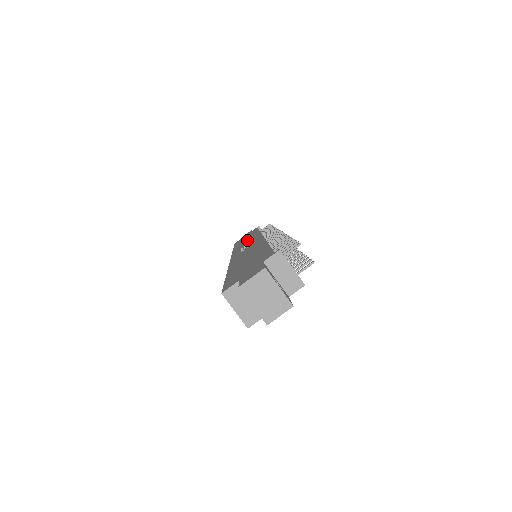
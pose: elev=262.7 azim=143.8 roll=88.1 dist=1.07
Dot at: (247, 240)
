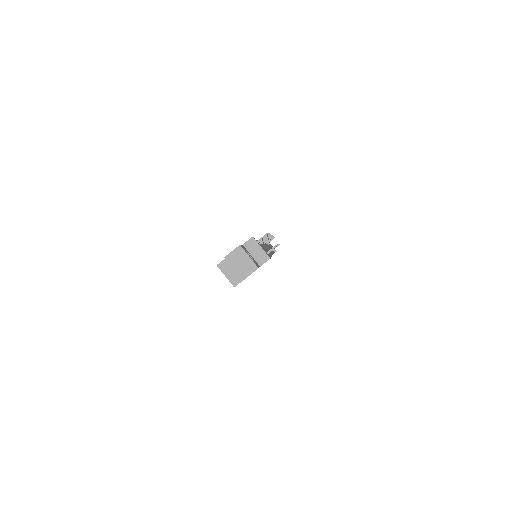
Dot at: occluded
